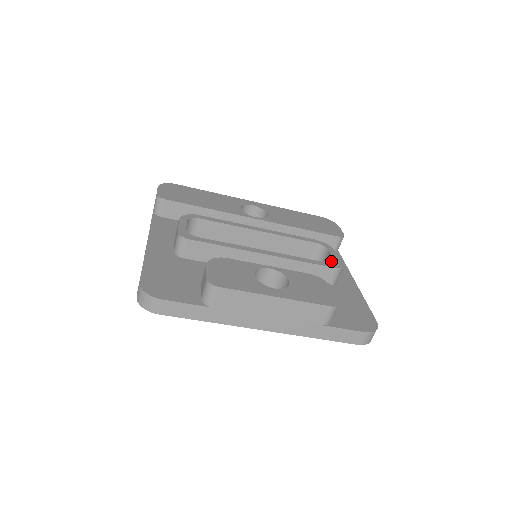
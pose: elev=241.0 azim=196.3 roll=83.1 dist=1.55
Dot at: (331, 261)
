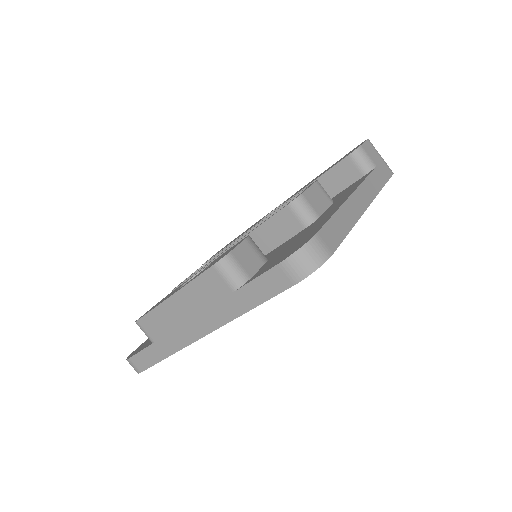
Dot at: occluded
